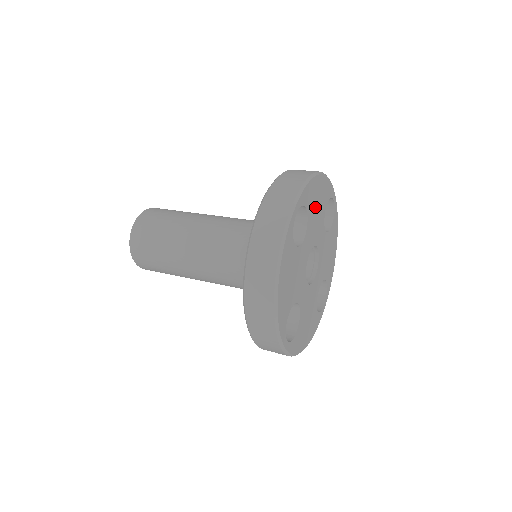
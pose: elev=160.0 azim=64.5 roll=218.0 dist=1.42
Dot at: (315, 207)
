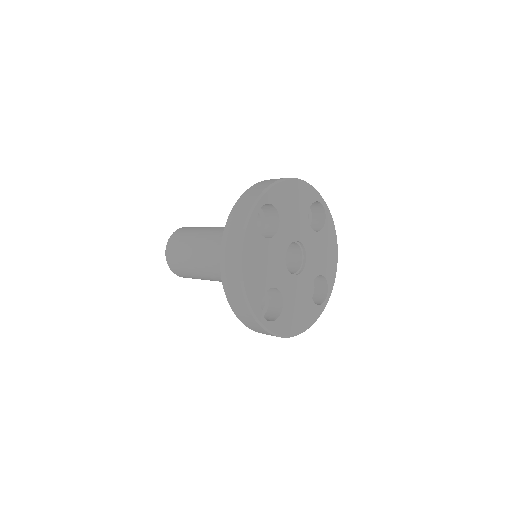
Dot at: (290, 207)
